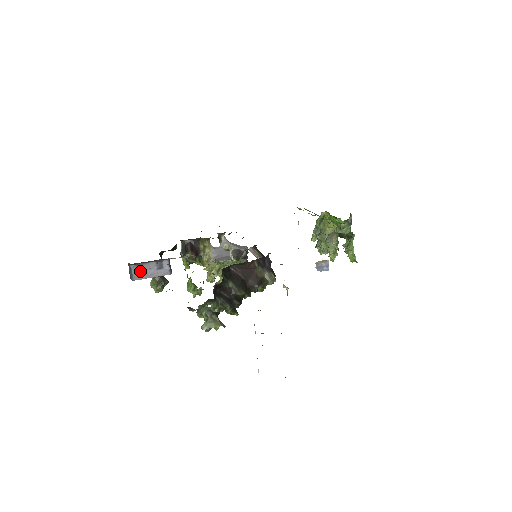
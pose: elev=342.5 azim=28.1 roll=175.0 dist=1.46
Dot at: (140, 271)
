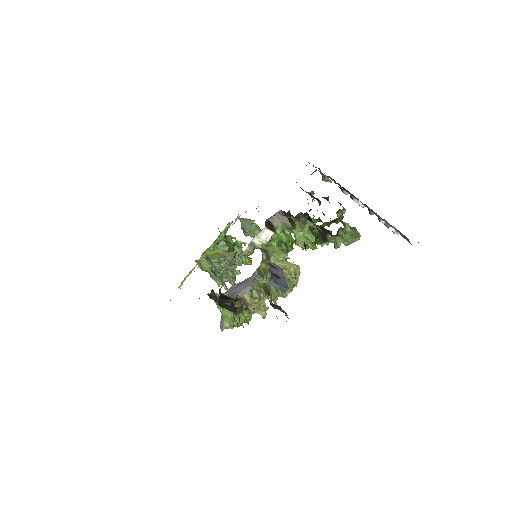
Dot at: (279, 278)
